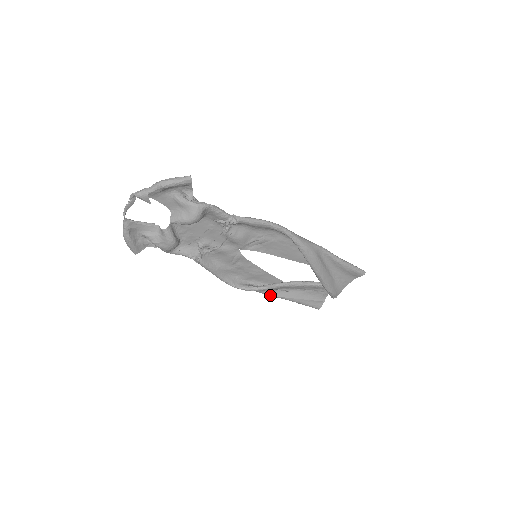
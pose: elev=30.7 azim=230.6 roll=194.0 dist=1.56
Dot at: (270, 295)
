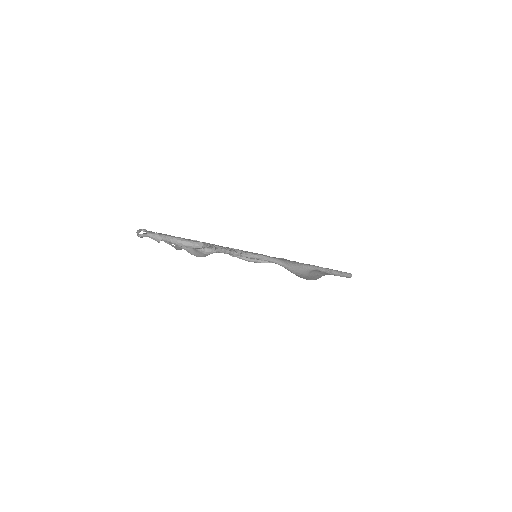
Dot at: occluded
